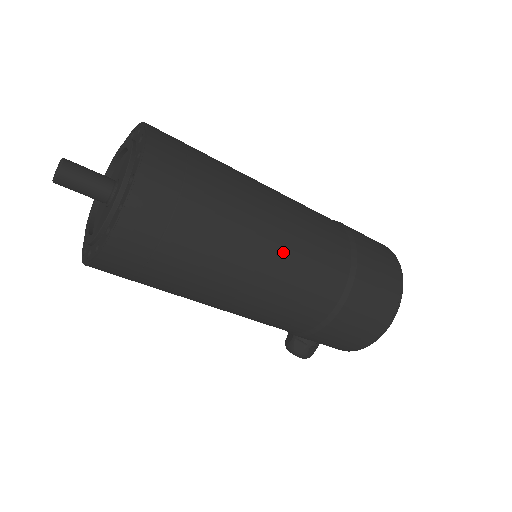
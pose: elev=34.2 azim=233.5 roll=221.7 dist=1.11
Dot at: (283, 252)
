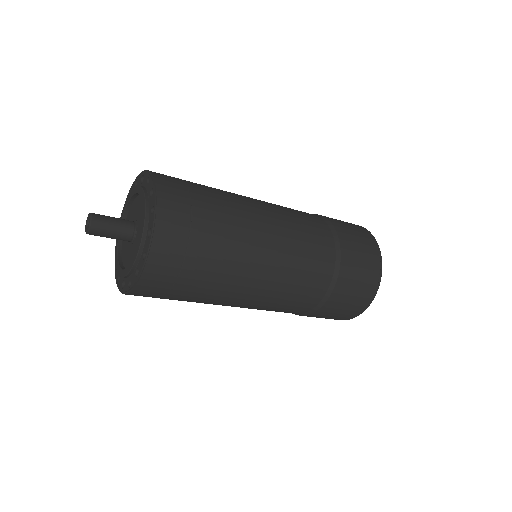
Dot at: (259, 300)
